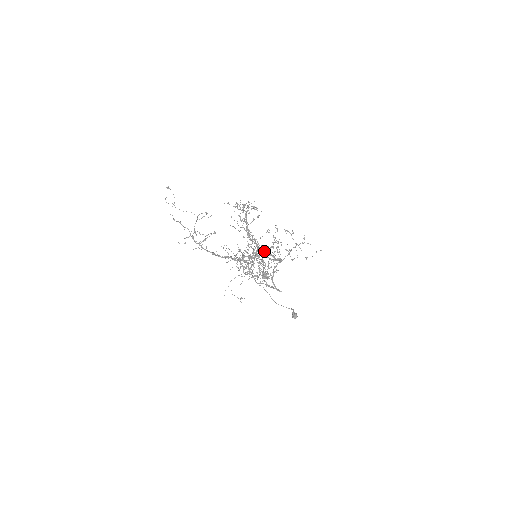
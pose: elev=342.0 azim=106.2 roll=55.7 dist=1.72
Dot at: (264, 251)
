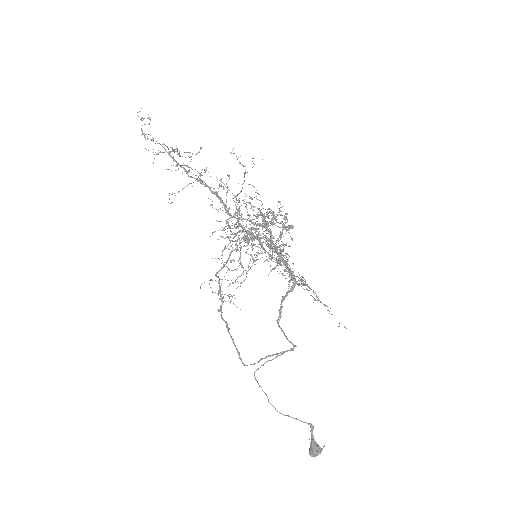
Dot at: occluded
